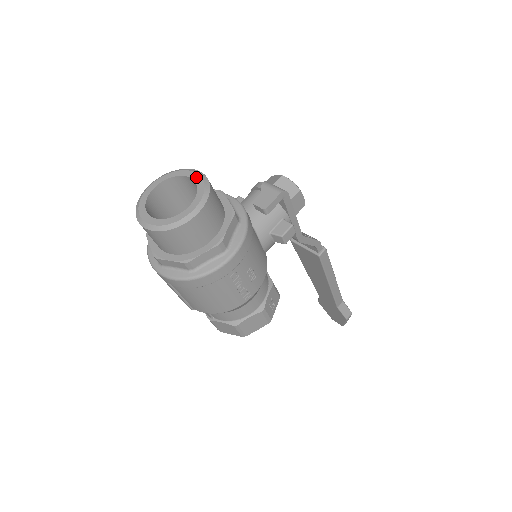
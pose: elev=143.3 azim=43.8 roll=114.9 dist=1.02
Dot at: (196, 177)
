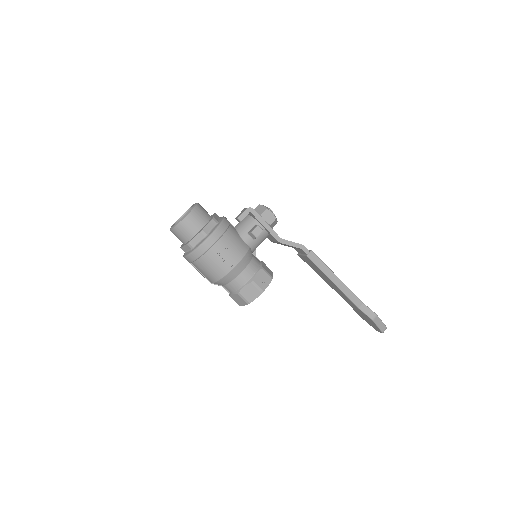
Dot at: occluded
